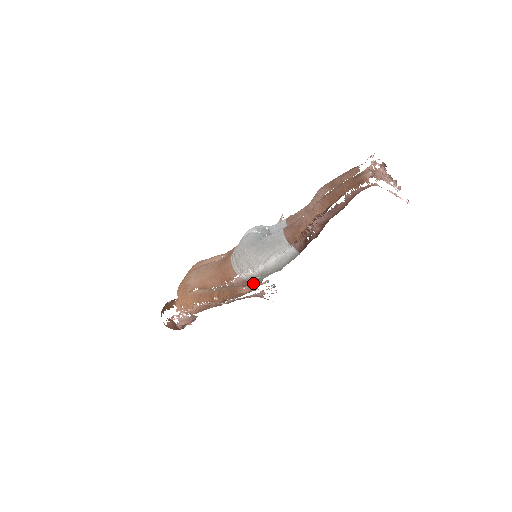
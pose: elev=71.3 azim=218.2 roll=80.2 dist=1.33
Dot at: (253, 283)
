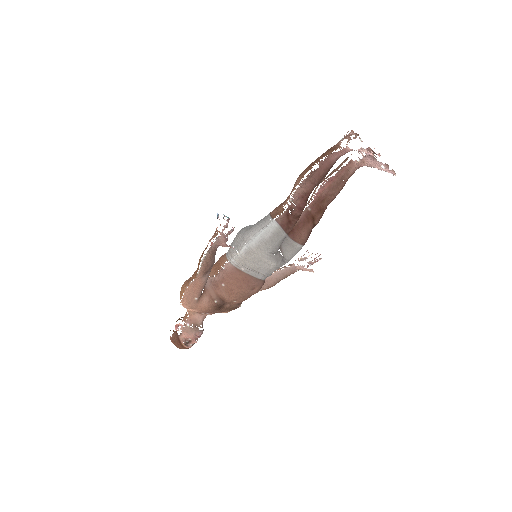
Dot at: (216, 228)
